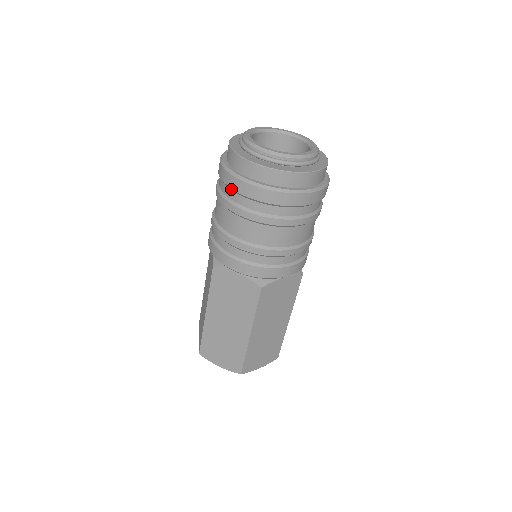
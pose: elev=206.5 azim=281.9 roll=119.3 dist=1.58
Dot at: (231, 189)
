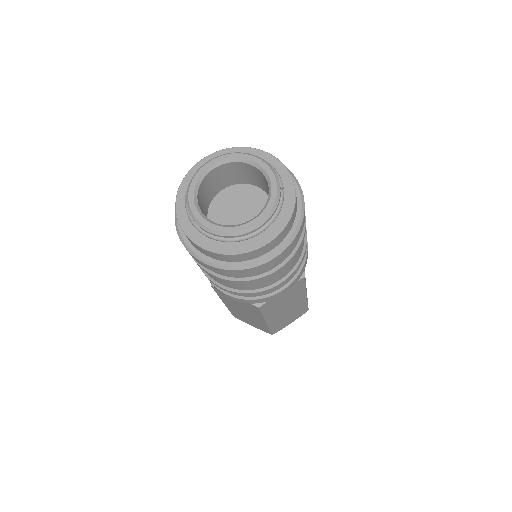
Dot at: occluded
